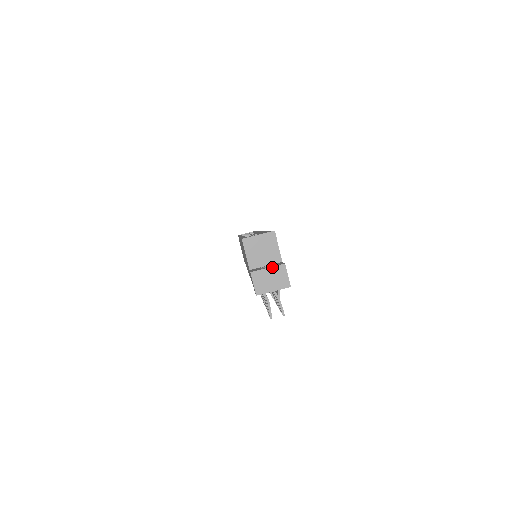
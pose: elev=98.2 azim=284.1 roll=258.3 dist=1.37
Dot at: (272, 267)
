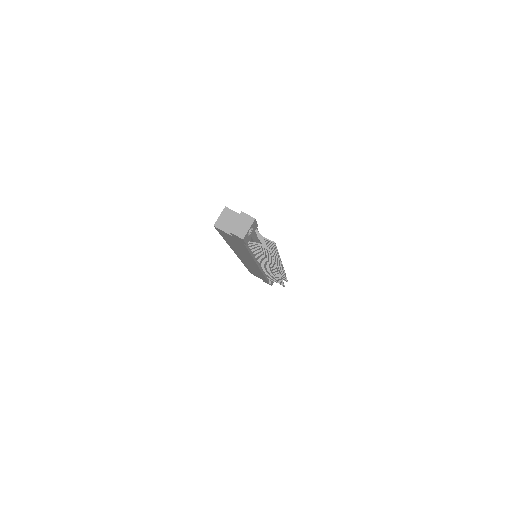
Dot at: (237, 219)
